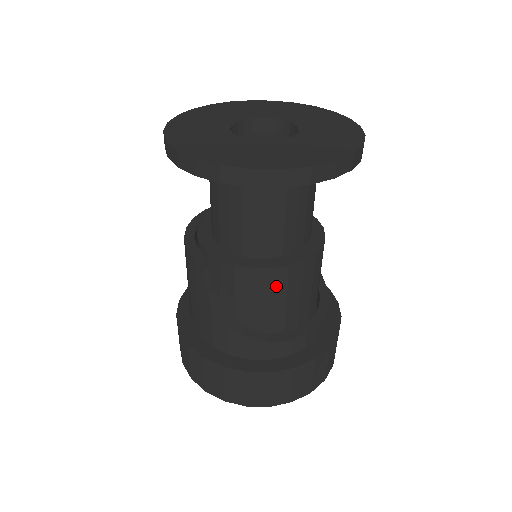
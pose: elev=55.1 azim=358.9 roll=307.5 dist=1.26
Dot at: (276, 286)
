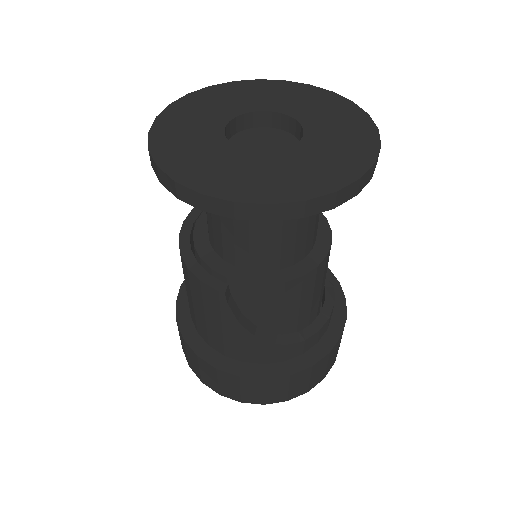
Dot at: (305, 289)
